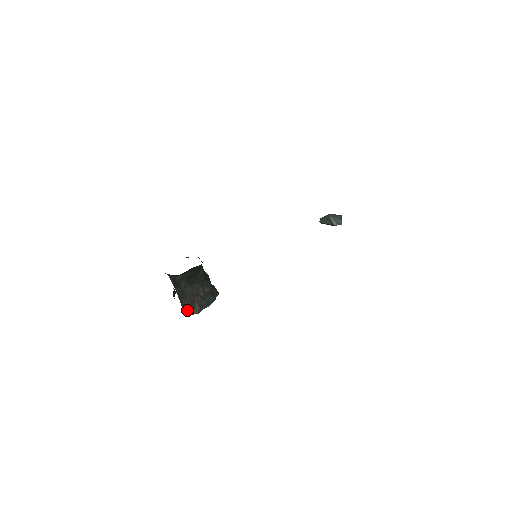
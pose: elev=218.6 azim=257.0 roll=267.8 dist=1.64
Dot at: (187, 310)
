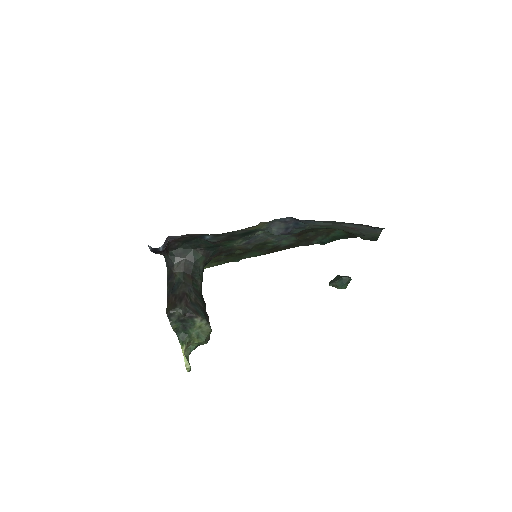
Dot at: (171, 305)
